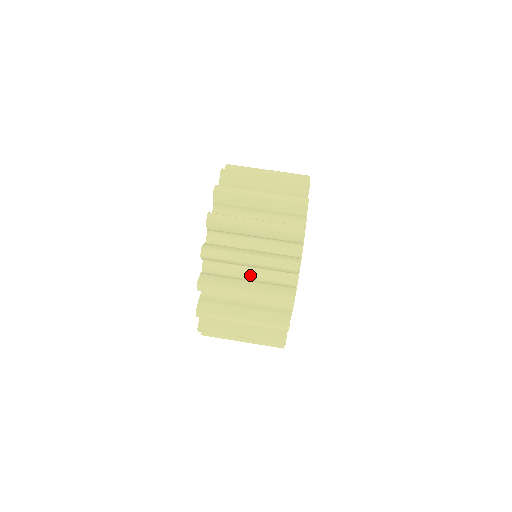
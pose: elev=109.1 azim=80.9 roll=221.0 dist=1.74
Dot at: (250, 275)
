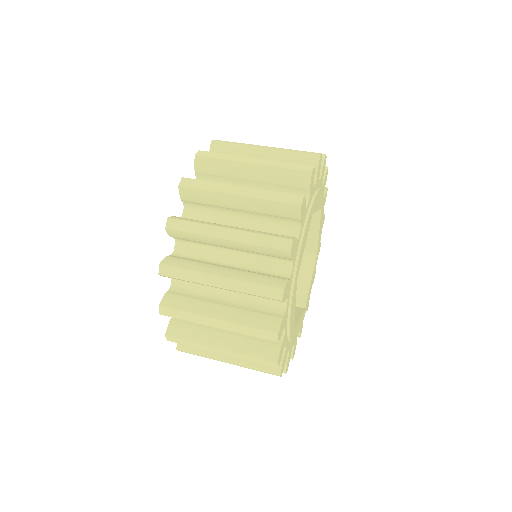
Dot at: occluded
